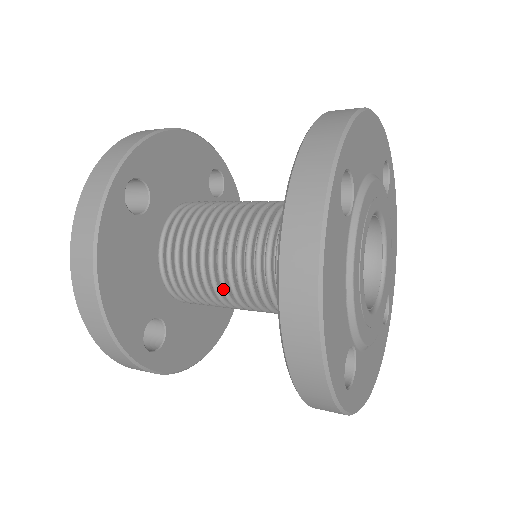
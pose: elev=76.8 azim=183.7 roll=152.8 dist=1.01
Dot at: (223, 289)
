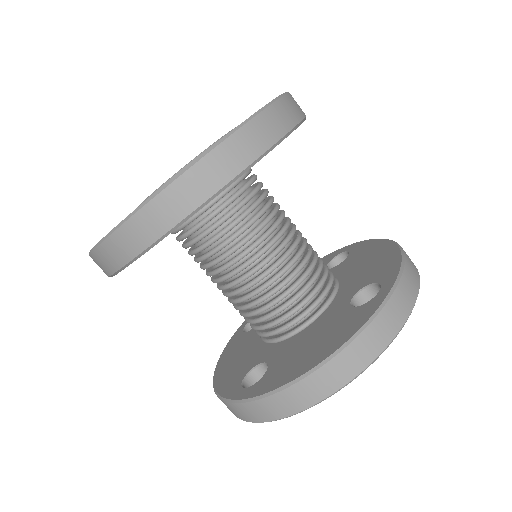
Dot at: (235, 273)
